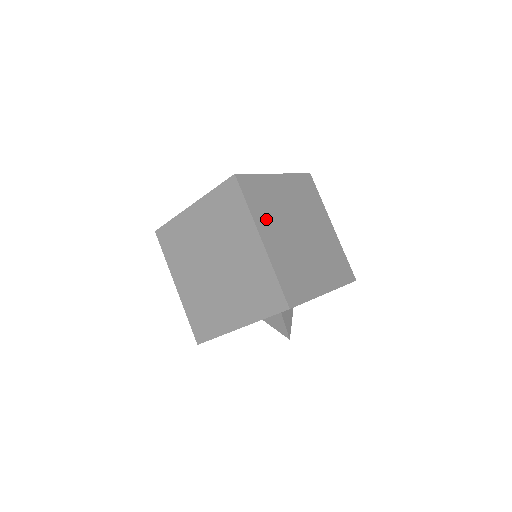
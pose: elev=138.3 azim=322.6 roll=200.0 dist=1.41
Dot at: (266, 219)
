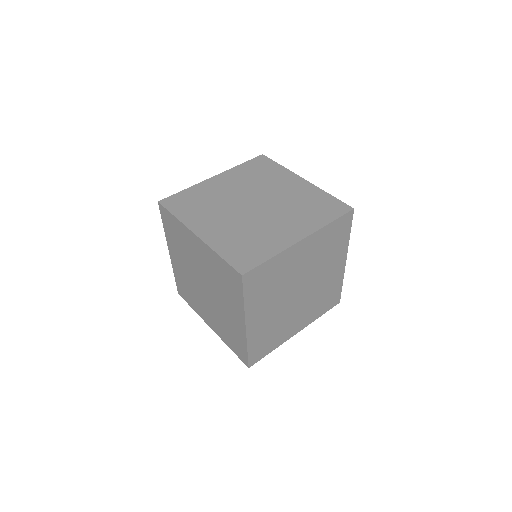
Dot at: (261, 303)
